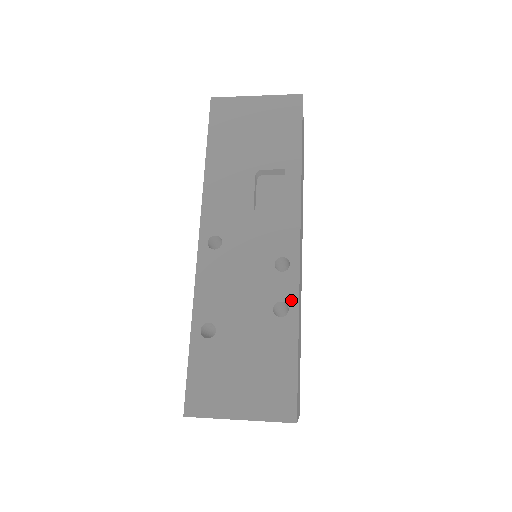
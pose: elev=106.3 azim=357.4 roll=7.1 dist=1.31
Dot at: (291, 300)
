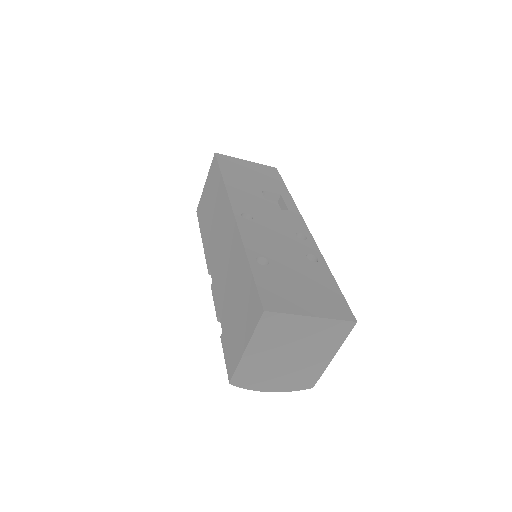
Dot at: (317, 254)
